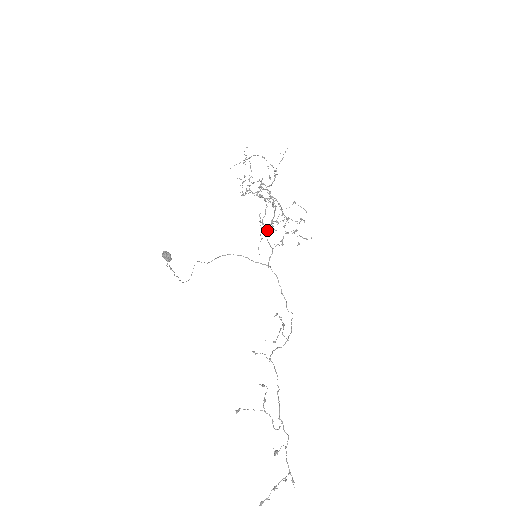
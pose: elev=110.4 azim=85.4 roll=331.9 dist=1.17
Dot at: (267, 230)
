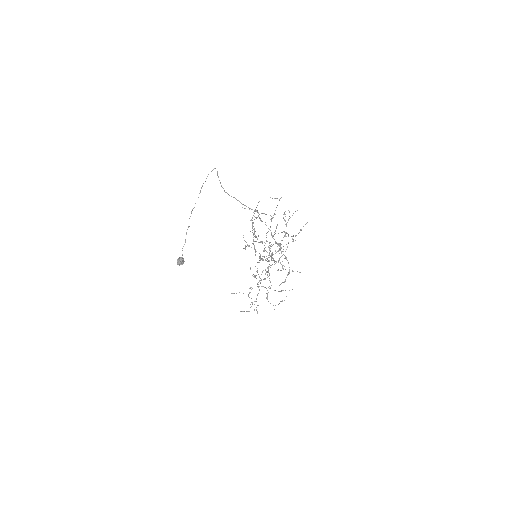
Dot at: (257, 286)
